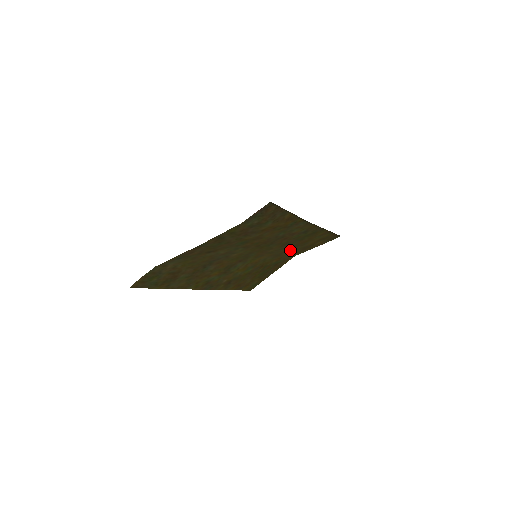
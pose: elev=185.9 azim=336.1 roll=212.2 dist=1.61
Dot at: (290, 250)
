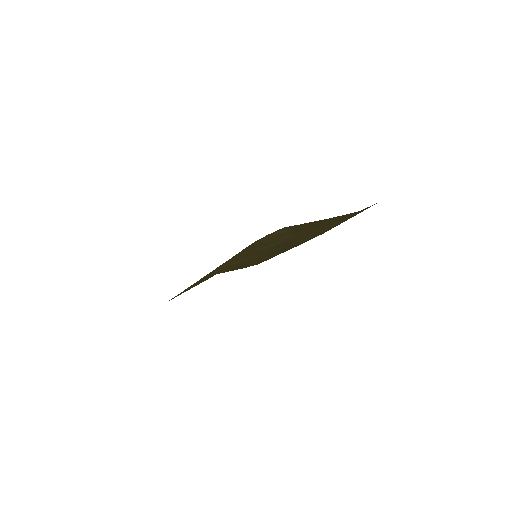
Dot at: (242, 263)
